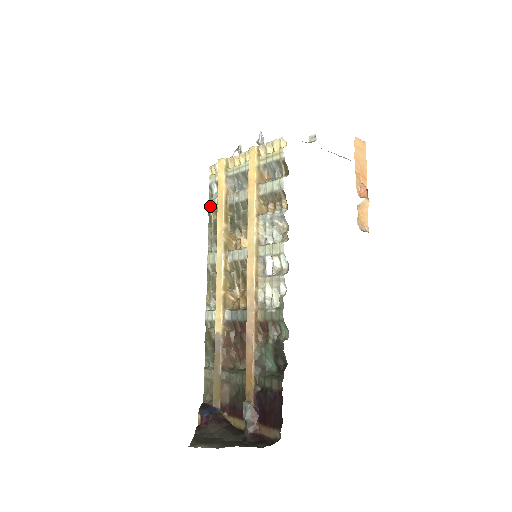
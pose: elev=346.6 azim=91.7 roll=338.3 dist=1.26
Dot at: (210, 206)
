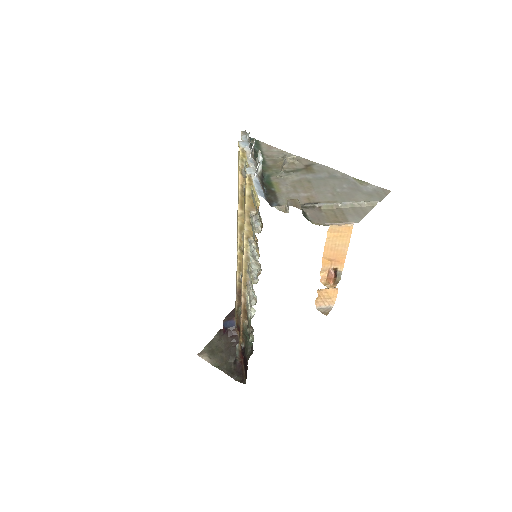
Dot at: occluded
